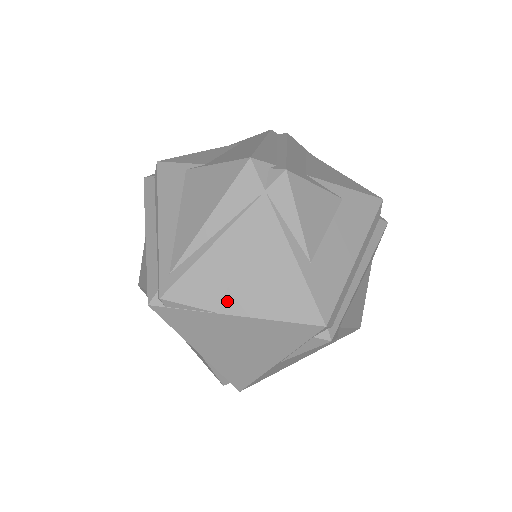
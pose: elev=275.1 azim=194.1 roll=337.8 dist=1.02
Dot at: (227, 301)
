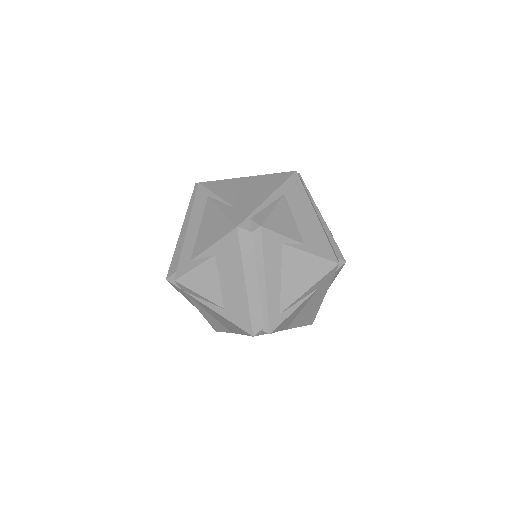
Dot at: (228, 329)
